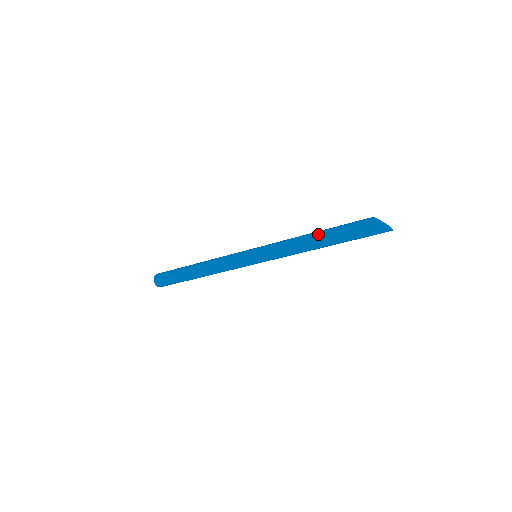
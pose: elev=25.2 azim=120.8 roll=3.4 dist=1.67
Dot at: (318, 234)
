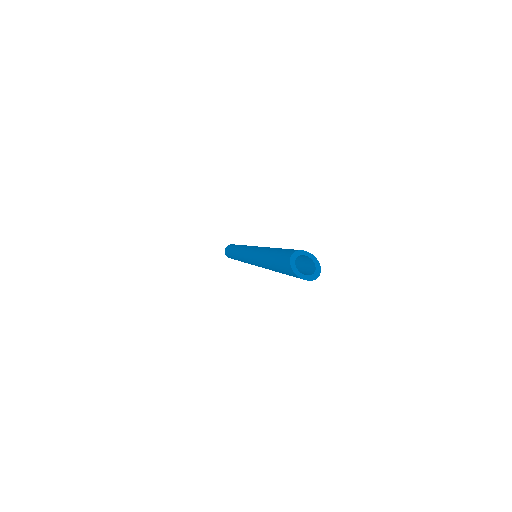
Dot at: (266, 260)
